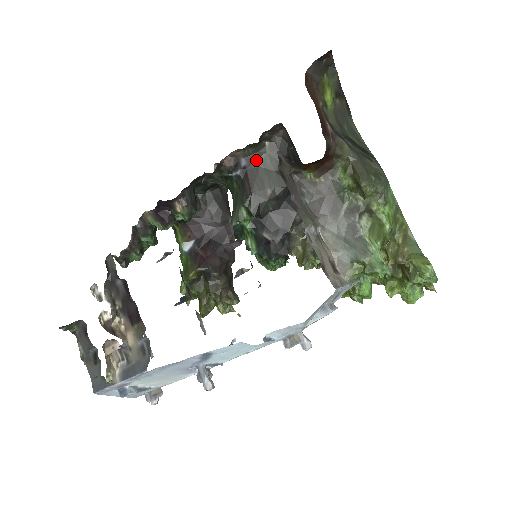
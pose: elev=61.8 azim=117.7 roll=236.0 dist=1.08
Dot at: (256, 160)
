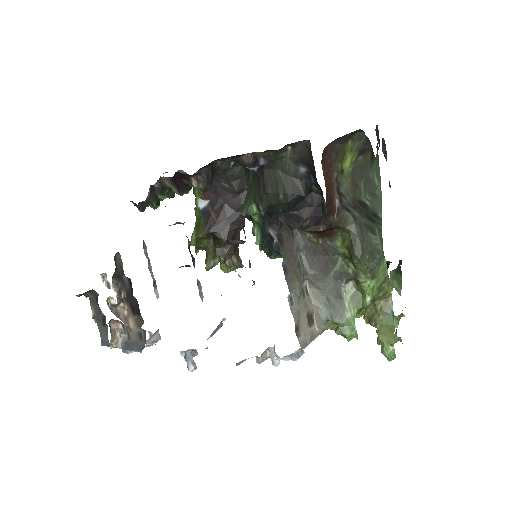
Dot at: (275, 162)
